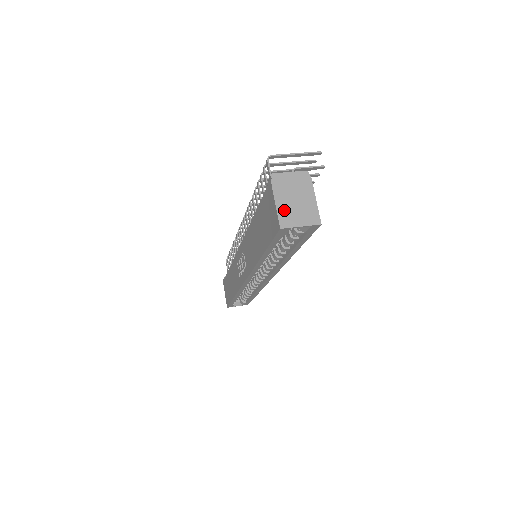
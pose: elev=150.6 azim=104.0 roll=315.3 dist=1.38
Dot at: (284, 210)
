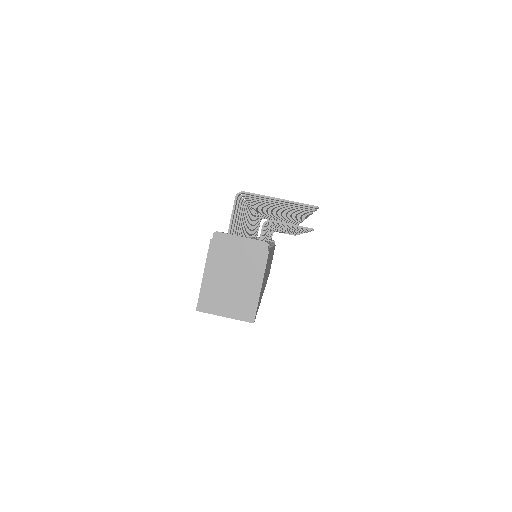
Dot at: (211, 287)
